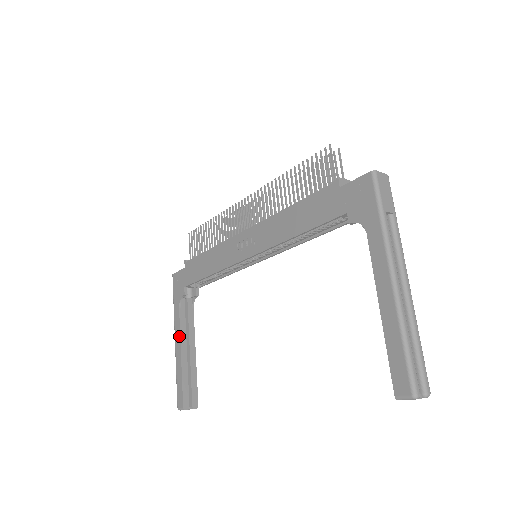
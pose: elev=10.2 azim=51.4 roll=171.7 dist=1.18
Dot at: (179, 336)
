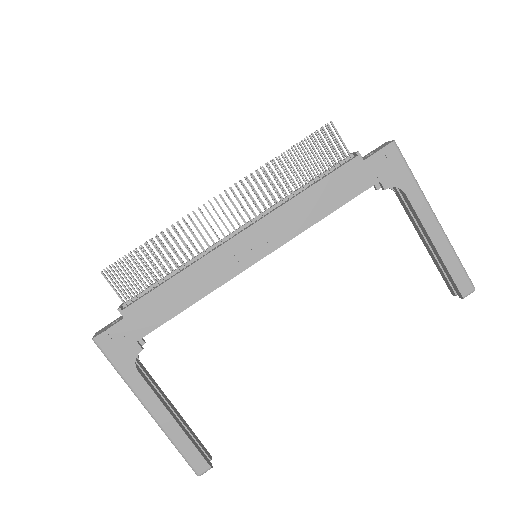
Dot at: (158, 402)
